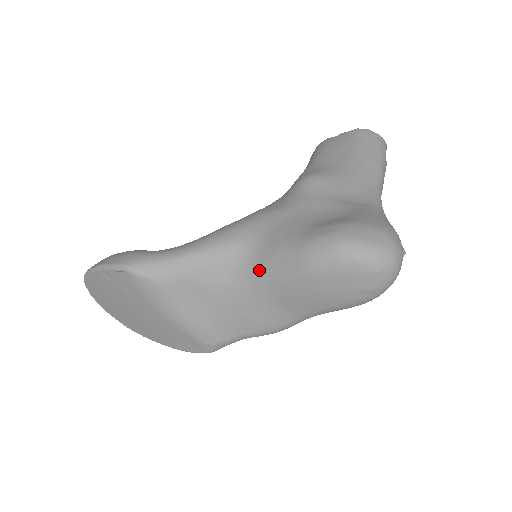
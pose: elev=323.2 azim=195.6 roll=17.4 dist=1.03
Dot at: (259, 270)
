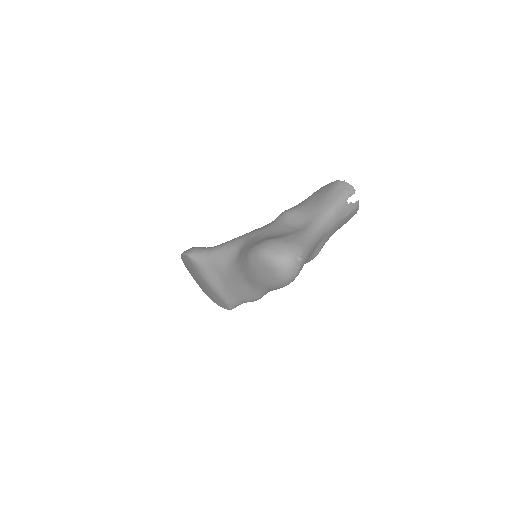
Dot at: (238, 262)
